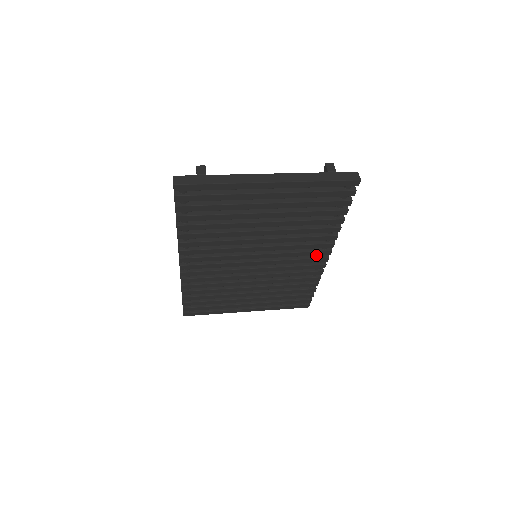
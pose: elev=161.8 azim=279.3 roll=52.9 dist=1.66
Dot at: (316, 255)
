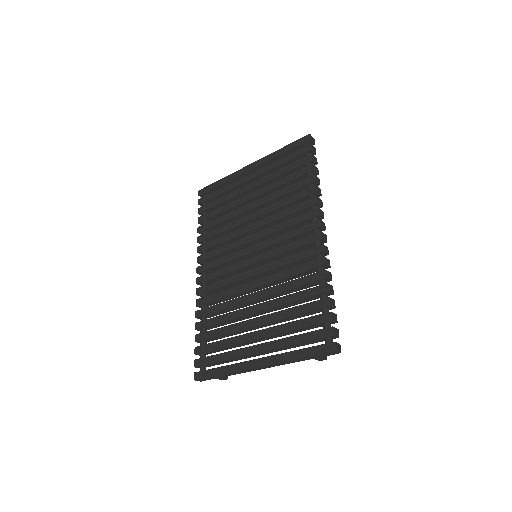
Dot at: (306, 231)
